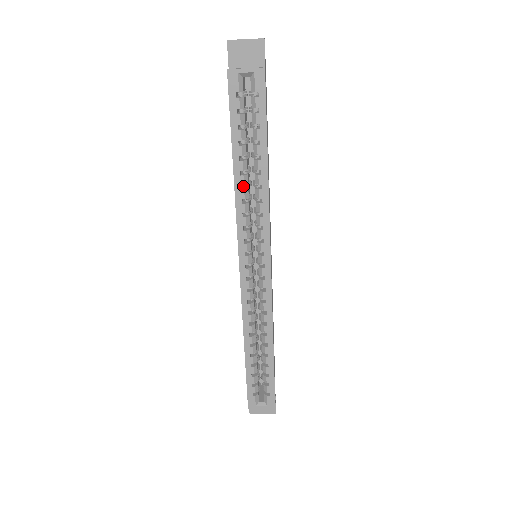
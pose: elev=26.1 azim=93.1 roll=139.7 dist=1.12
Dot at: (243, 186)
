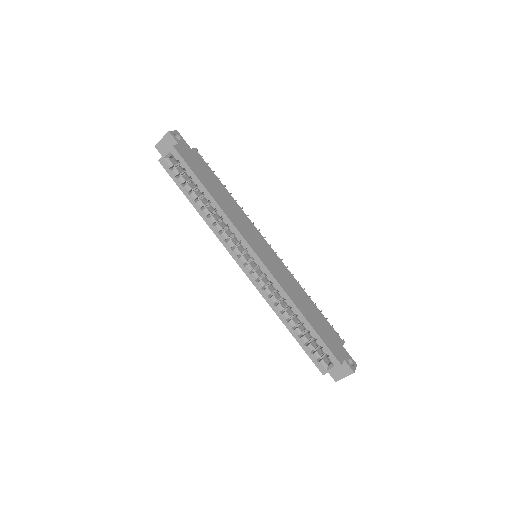
Dot at: occluded
